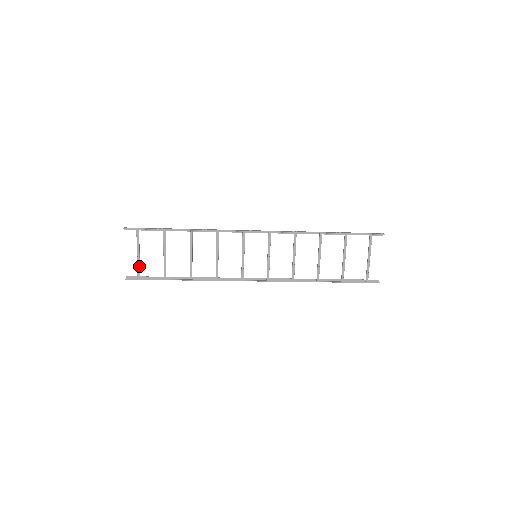
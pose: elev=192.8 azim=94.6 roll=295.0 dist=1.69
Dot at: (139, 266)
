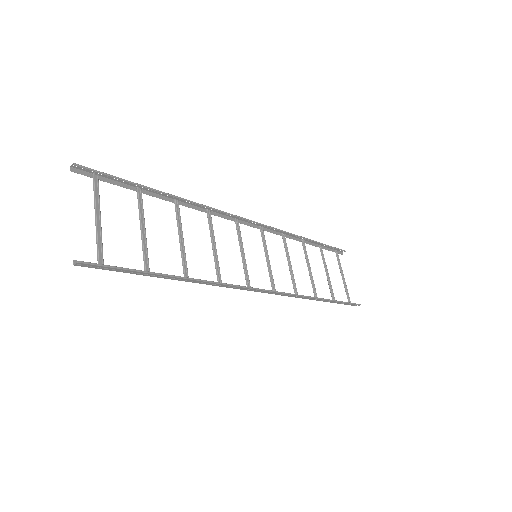
Dot at: (101, 242)
